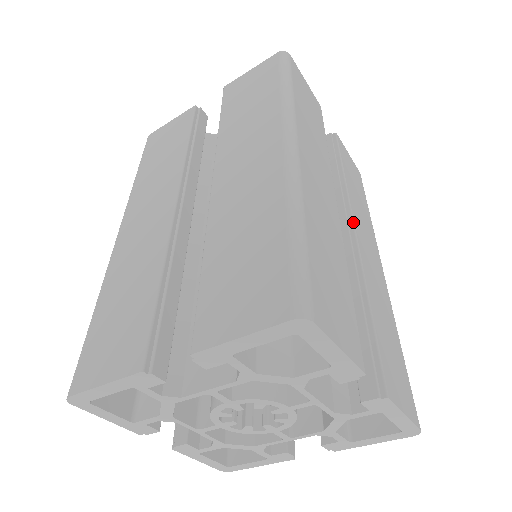
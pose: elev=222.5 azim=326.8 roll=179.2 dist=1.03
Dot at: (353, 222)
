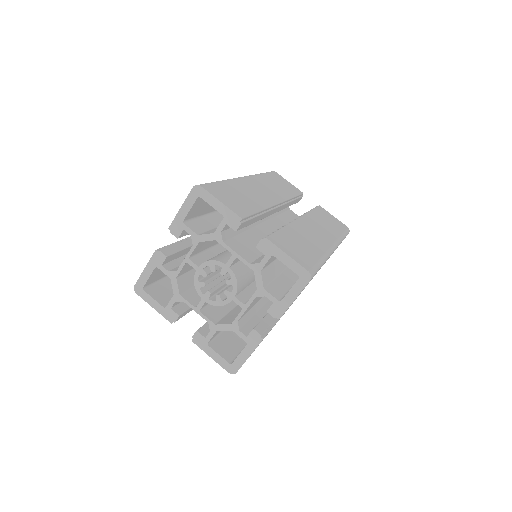
Dot at: (299, 217)
